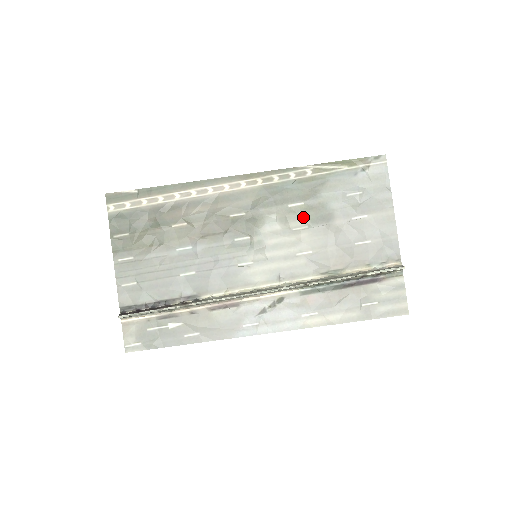
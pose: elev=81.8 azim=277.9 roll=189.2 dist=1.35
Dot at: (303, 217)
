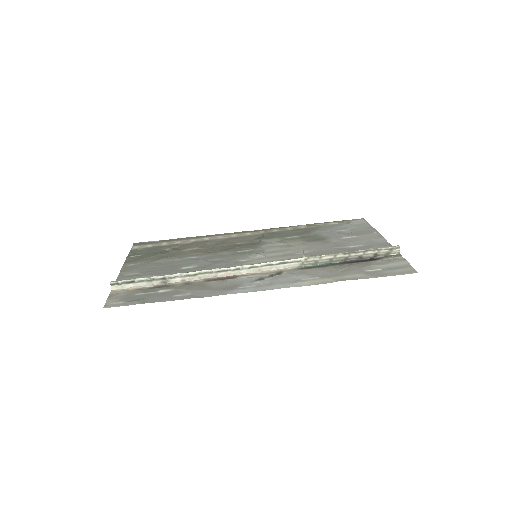
Dot at: (299, 240)
